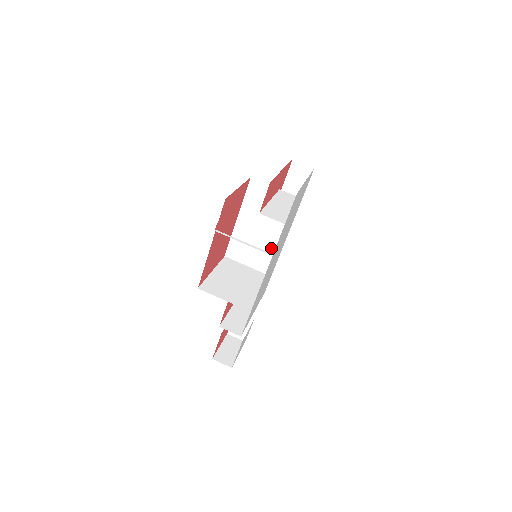
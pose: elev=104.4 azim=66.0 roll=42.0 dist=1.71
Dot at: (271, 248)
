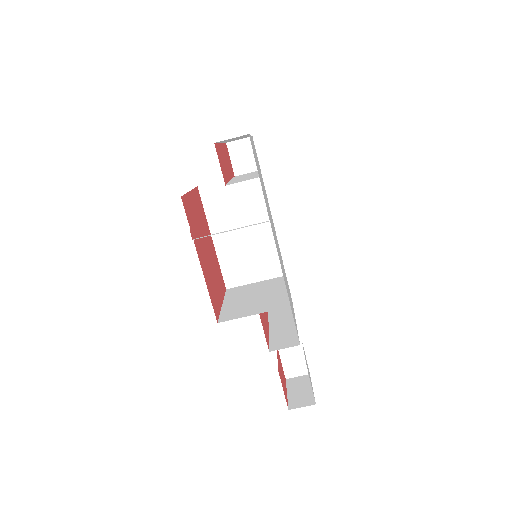
Dot at: (266, 245)
